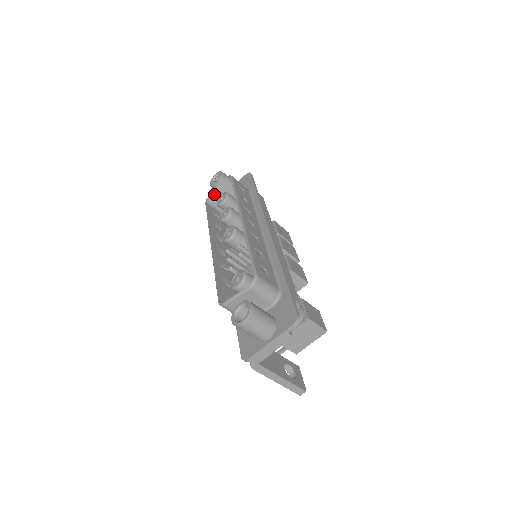
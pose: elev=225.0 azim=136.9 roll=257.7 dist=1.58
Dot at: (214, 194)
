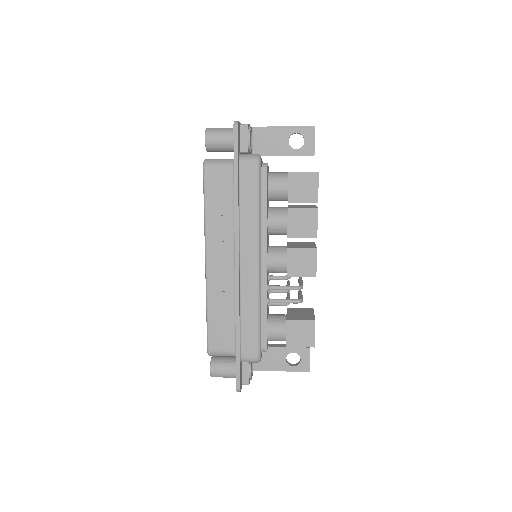
Dot at: occluded
